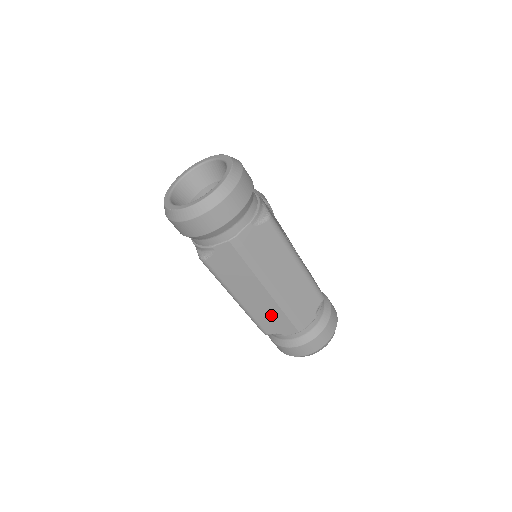
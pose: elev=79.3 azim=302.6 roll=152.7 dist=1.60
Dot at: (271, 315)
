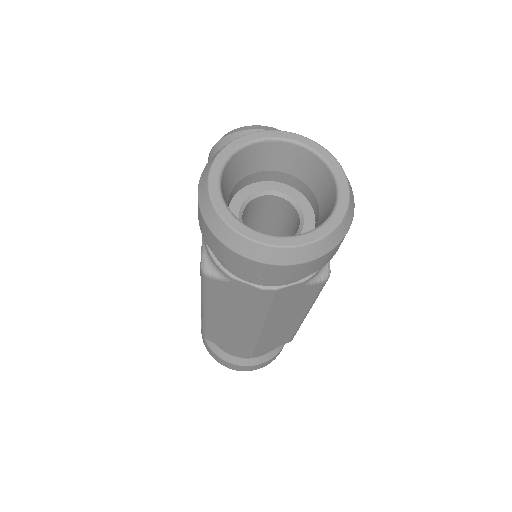
Dot at: (229, 338)
